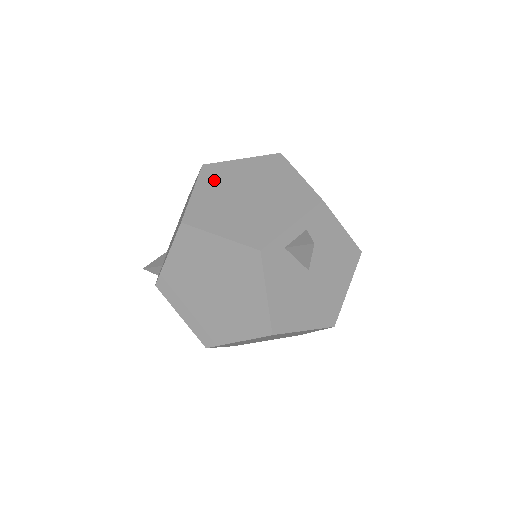
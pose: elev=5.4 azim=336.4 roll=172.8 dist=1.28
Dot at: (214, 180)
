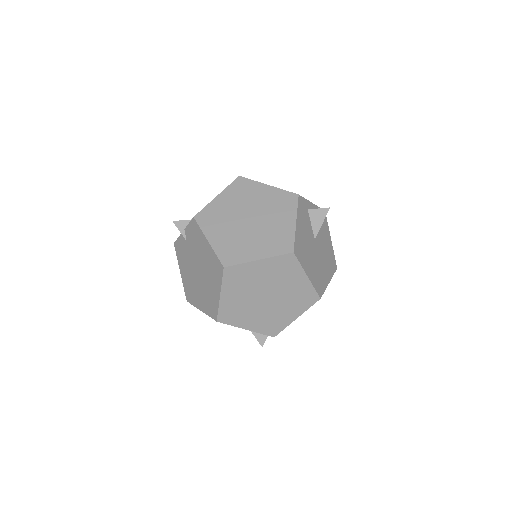
Dot at: occluded
